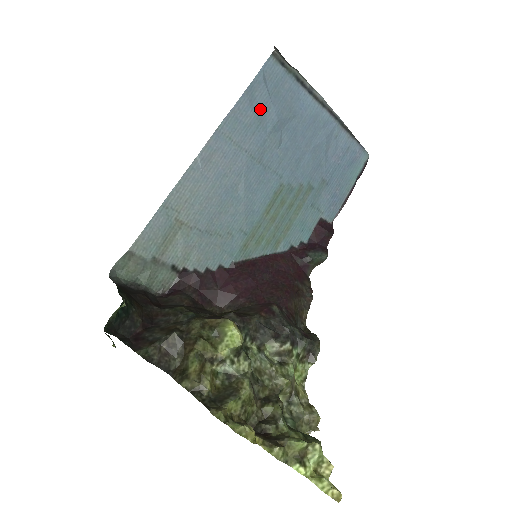
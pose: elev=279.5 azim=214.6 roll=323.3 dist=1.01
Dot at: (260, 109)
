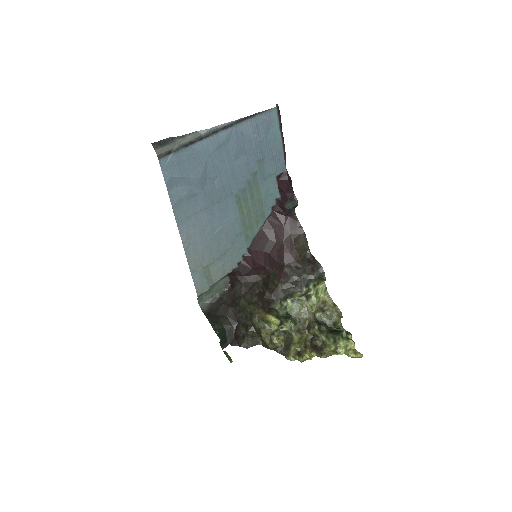
Dot at: (185, 188)
